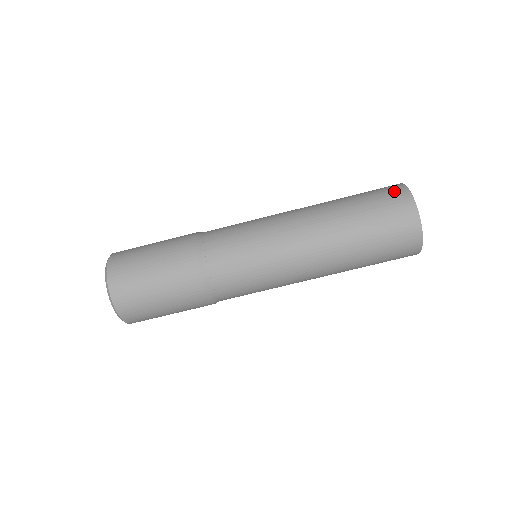
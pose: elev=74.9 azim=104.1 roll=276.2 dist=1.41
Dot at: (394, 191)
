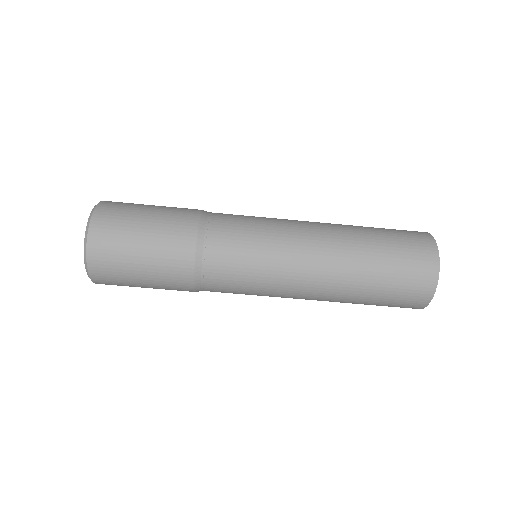
Dot at: (424, 254)
